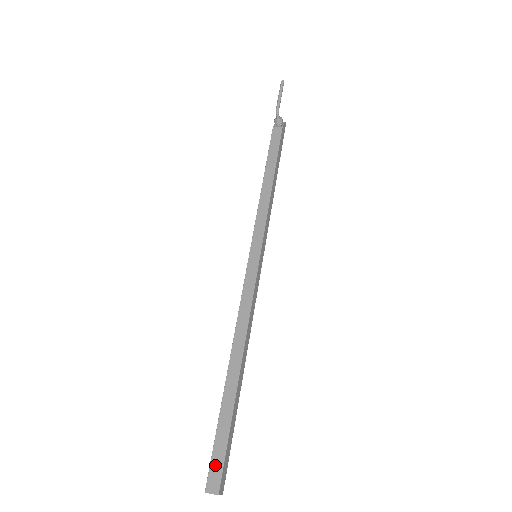
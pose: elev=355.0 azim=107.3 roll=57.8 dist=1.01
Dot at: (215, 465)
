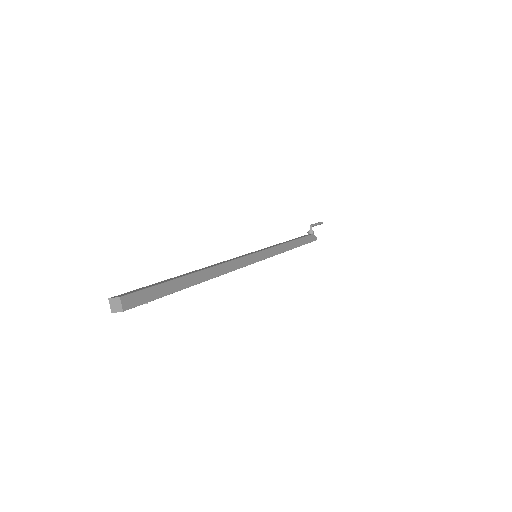
Dot at: (133, 291)
